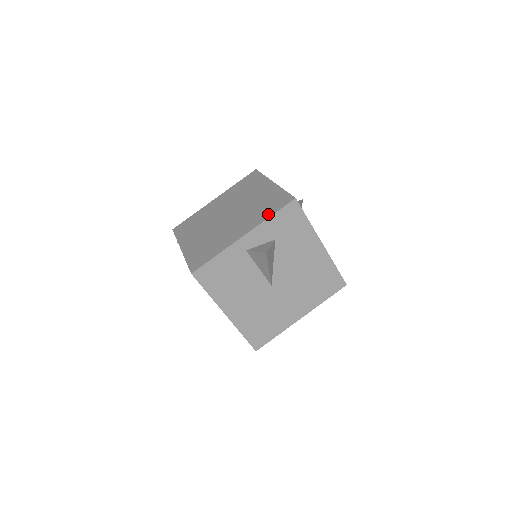
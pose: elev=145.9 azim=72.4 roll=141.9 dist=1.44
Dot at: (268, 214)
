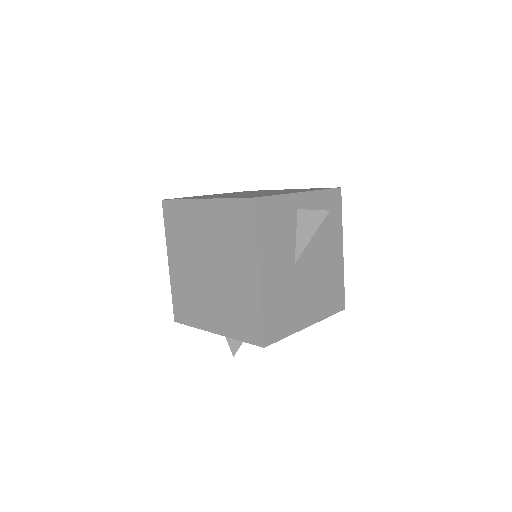
Dot at: (238, 334)
